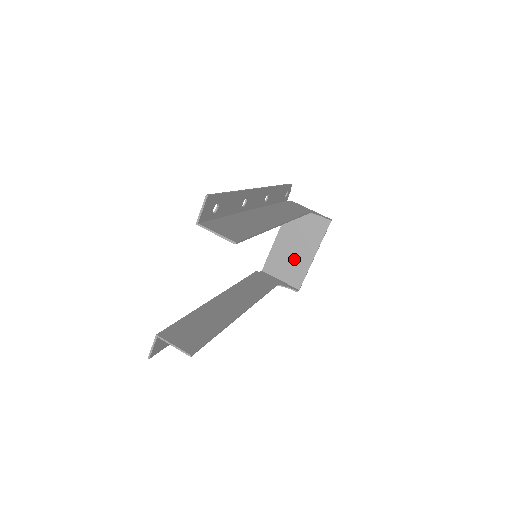
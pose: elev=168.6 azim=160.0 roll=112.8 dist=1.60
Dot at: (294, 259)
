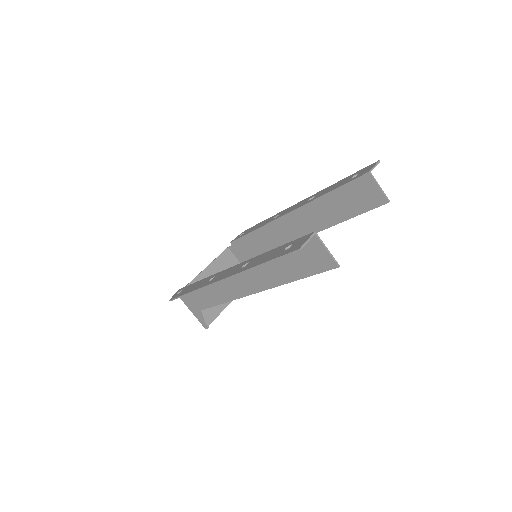
Dot at: occluded
